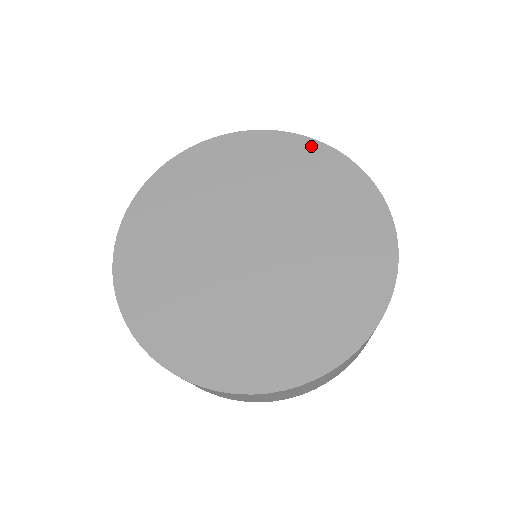
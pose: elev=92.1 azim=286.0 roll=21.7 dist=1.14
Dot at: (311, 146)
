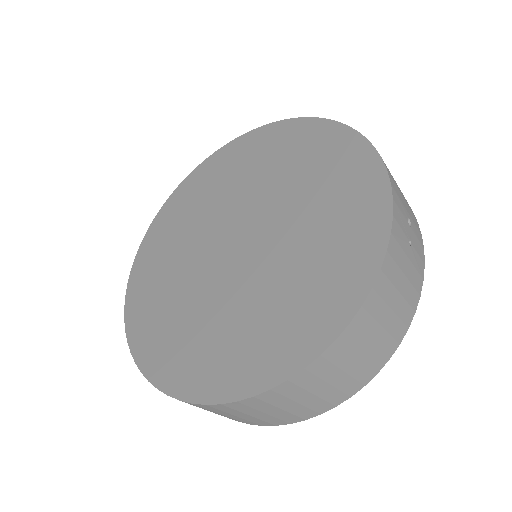
Dot at: (302, 125)
